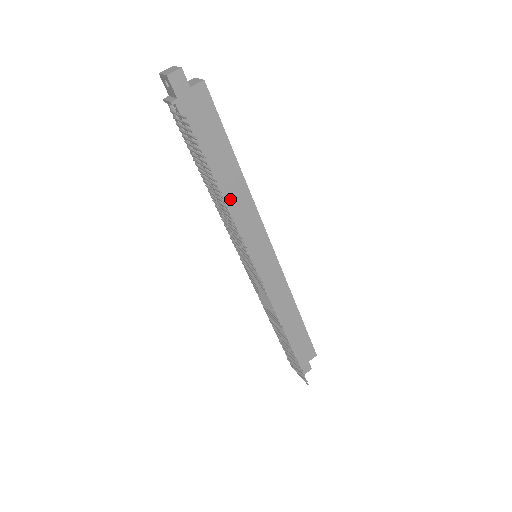
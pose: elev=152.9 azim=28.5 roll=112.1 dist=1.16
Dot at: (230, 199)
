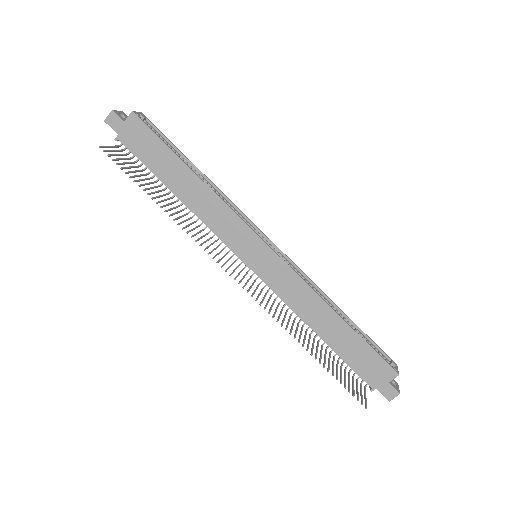
Dot at: (197, 204)
